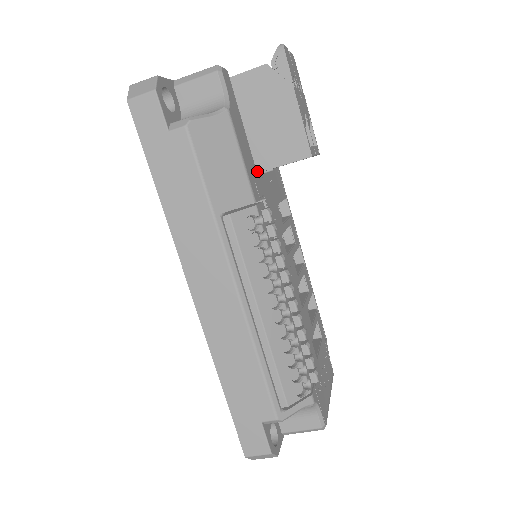
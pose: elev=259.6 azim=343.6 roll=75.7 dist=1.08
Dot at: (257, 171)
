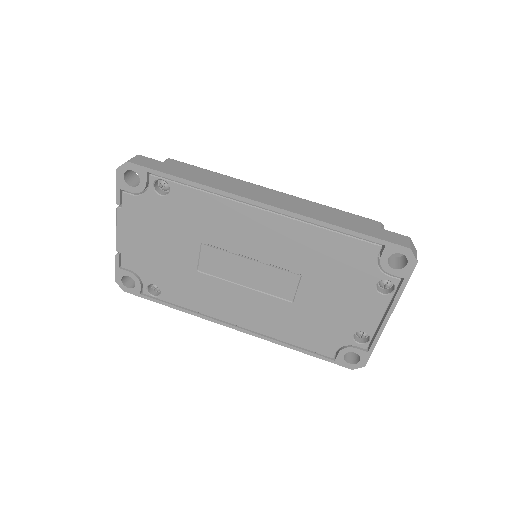
Dot at: occluded
